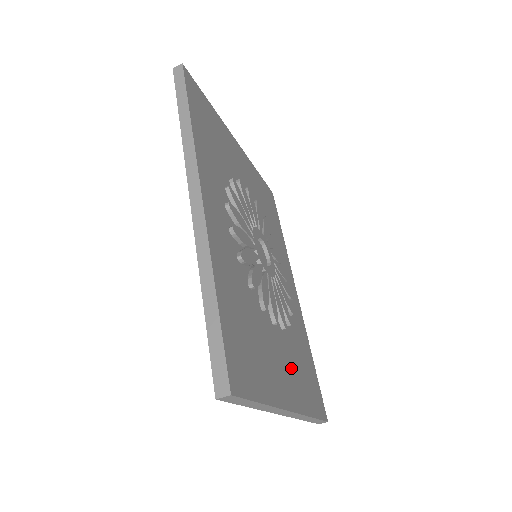
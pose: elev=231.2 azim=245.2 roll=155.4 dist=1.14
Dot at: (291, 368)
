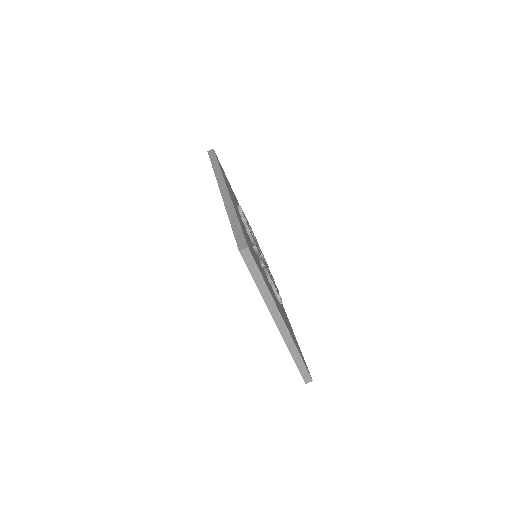
Dot at: occluded
